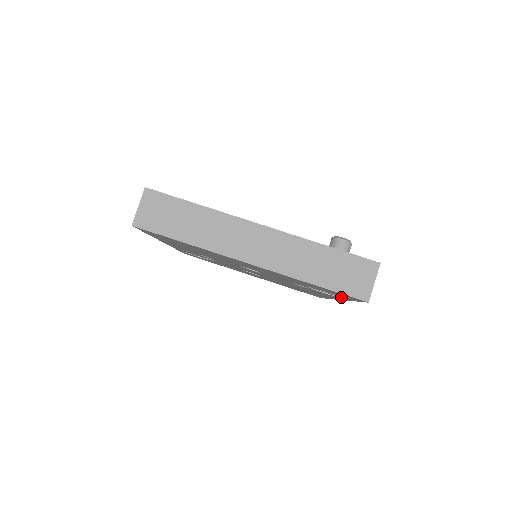
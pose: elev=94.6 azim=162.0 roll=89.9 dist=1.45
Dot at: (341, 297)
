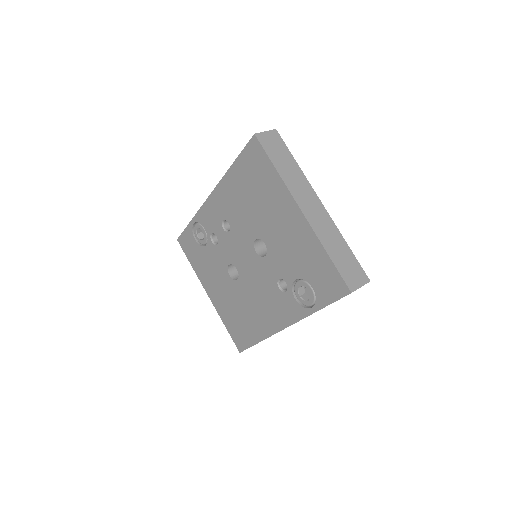
Dot at: (308, 308)
